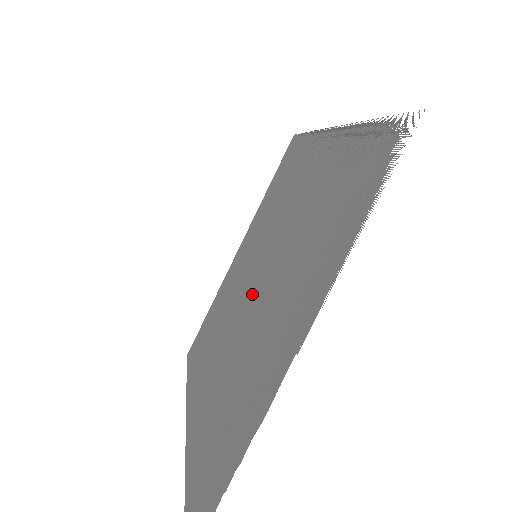
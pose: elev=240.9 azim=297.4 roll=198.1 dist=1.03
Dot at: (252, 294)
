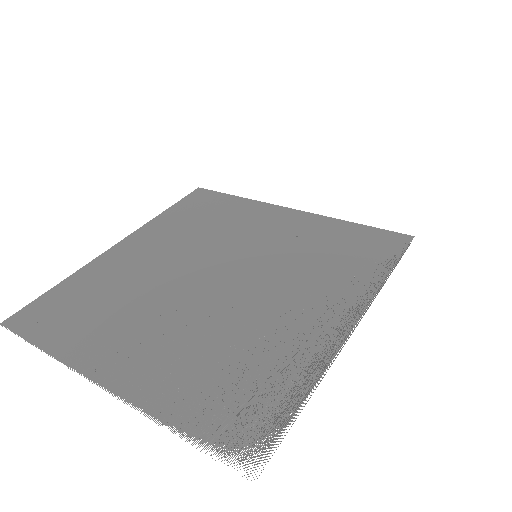
Dot at: (203, 280)
